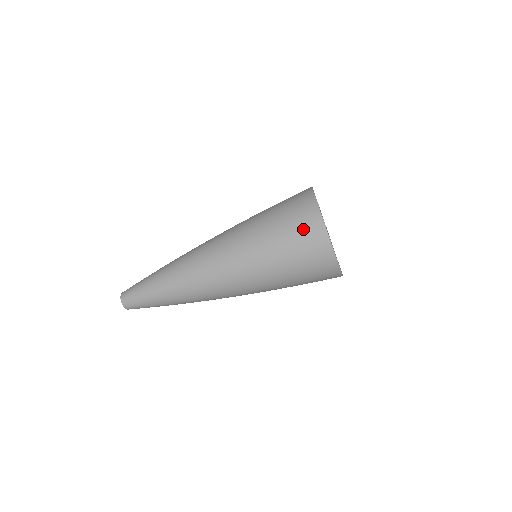
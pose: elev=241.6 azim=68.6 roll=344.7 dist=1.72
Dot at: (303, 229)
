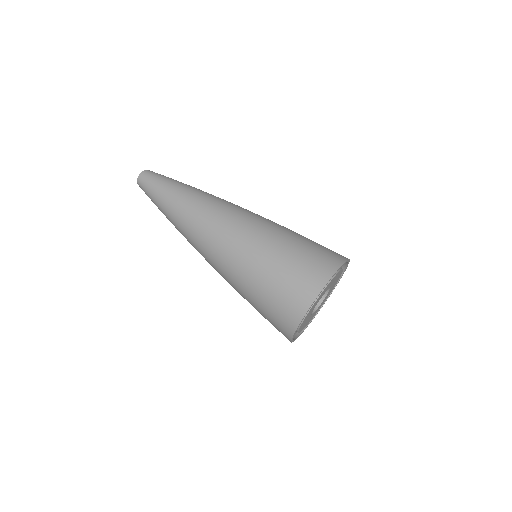
Dot at: occluded
